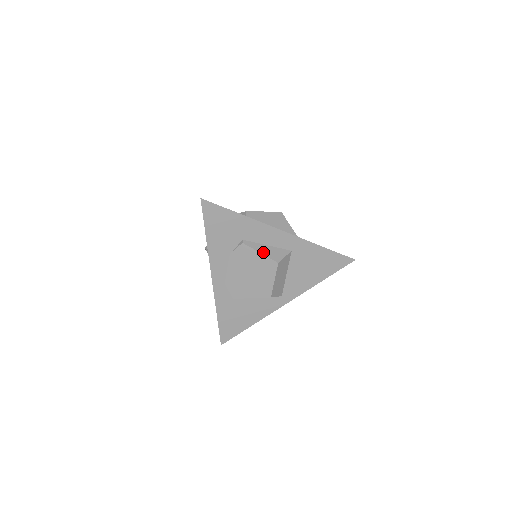
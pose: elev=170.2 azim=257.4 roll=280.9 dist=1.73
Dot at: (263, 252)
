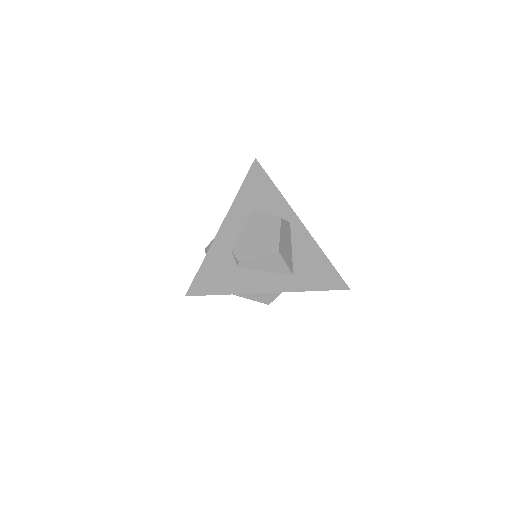
Dot at: (254, 299)
